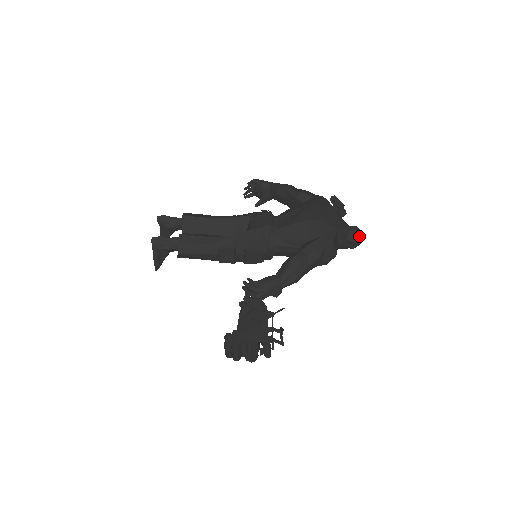
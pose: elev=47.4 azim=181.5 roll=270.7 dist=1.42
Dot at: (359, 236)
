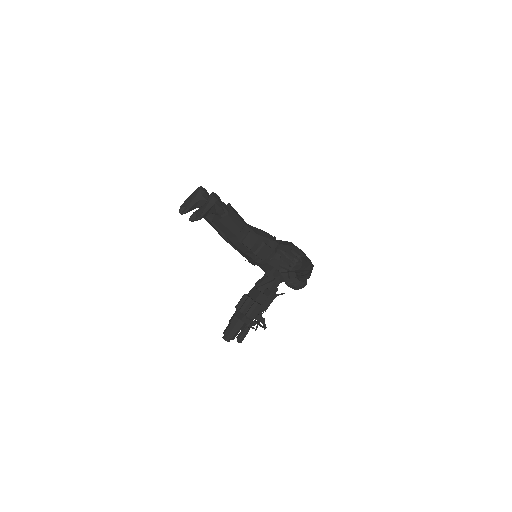
Dot at: (306, 281)
